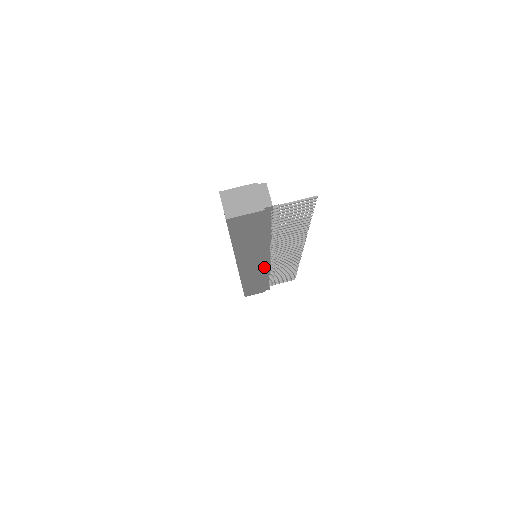
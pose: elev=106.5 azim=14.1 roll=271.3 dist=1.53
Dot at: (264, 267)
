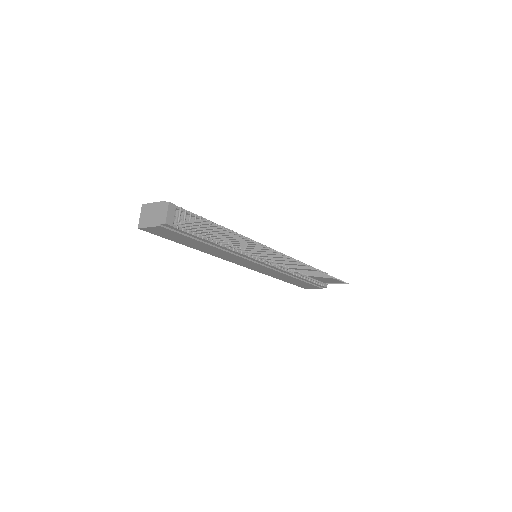
Dot at: (268, 267)
